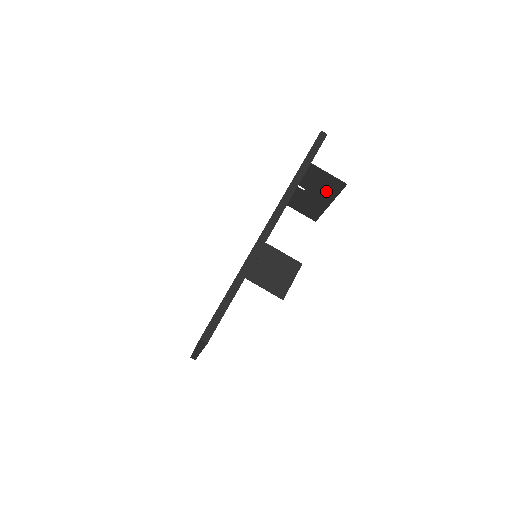
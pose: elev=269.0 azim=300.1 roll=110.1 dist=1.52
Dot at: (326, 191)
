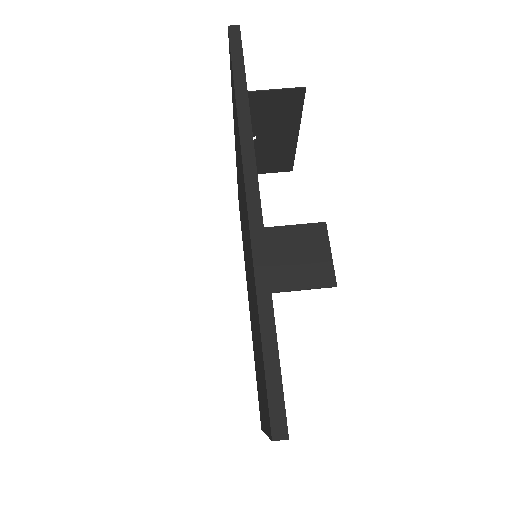
Dot at: (284, 119)
